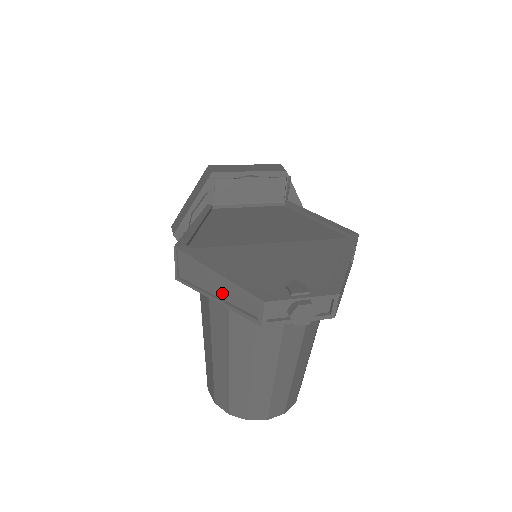
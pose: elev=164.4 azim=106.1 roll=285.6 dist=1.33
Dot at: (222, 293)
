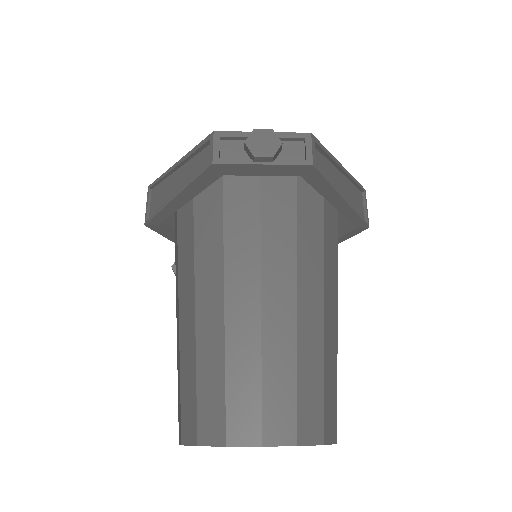
Dot at: (182, 184)
